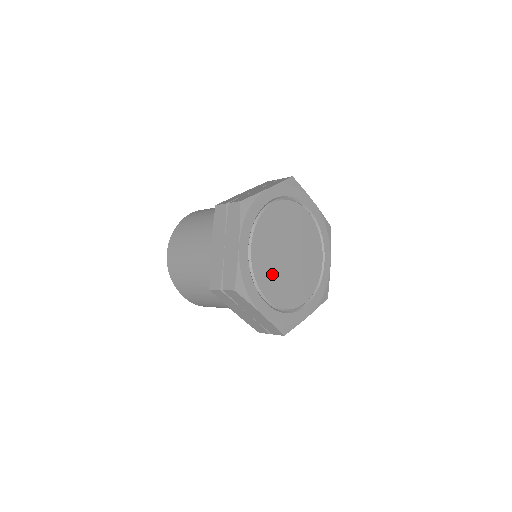
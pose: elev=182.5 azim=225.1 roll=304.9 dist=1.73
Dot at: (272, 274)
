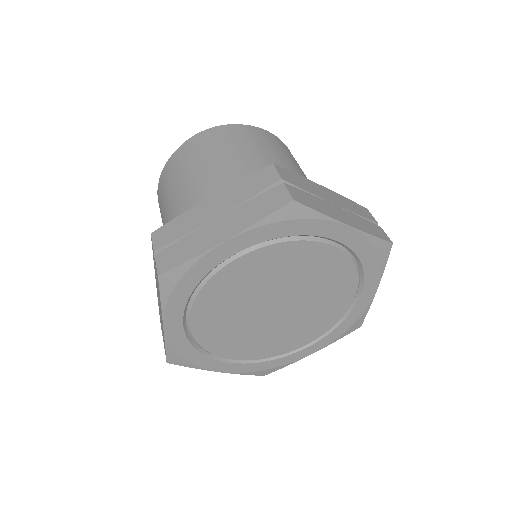
Dot at: (229, 304)
